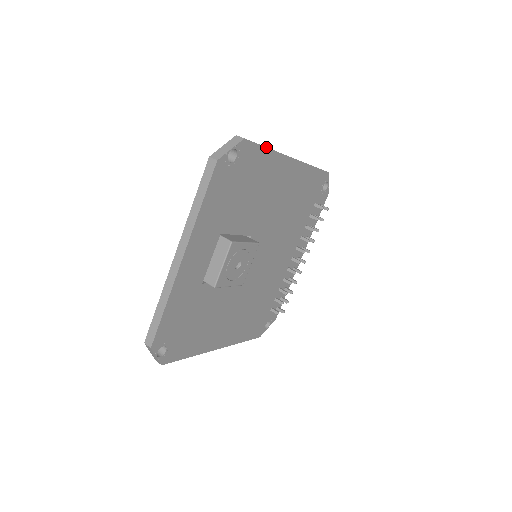
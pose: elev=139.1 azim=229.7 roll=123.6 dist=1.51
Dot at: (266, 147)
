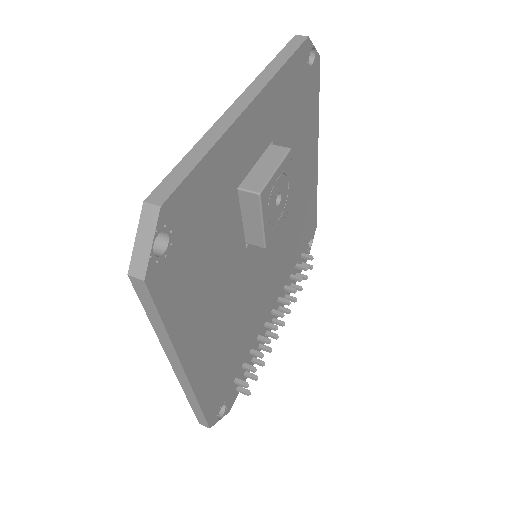
Dot at: occluded
